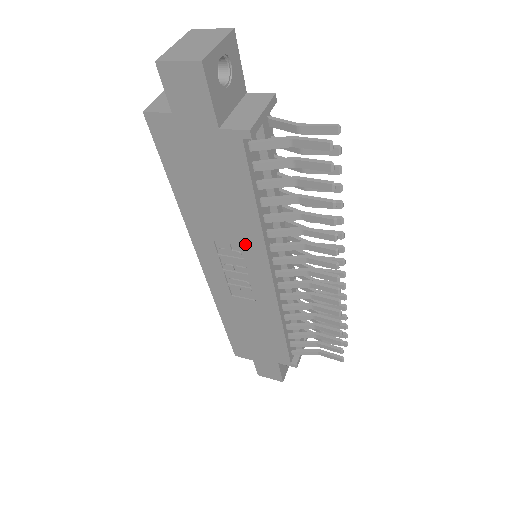
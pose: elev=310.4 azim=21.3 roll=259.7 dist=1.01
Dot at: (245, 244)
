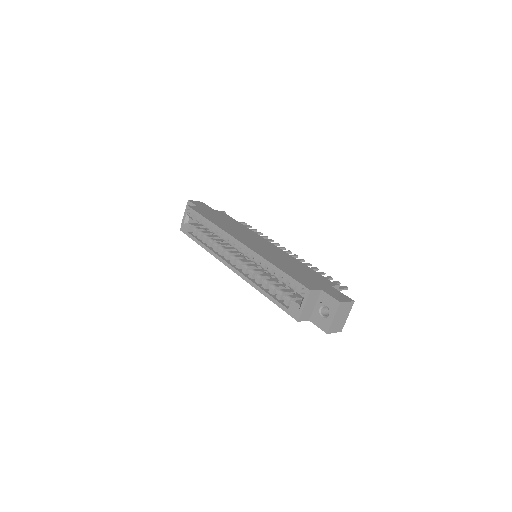
Dot at: occluded
